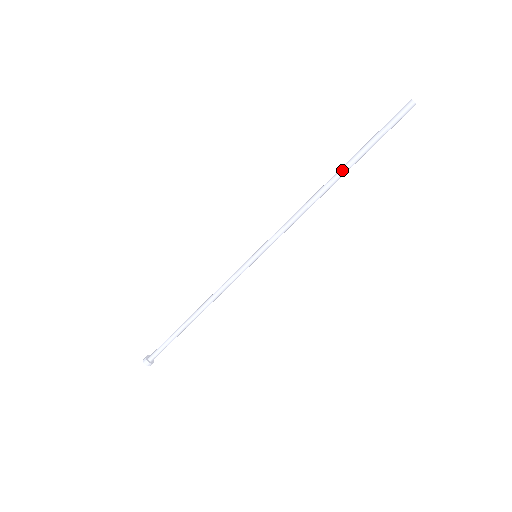
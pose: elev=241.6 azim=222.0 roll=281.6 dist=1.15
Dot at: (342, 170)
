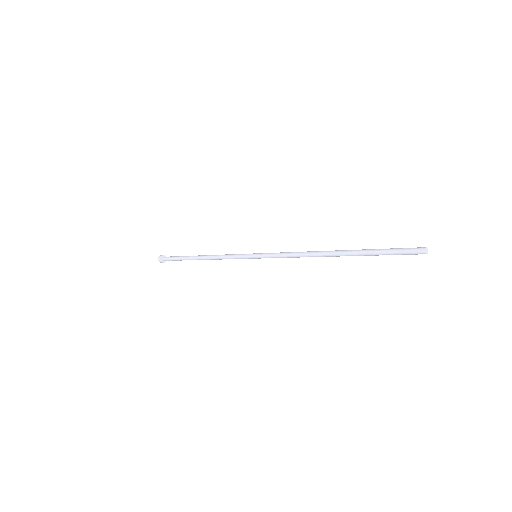
Dot at: occluded
